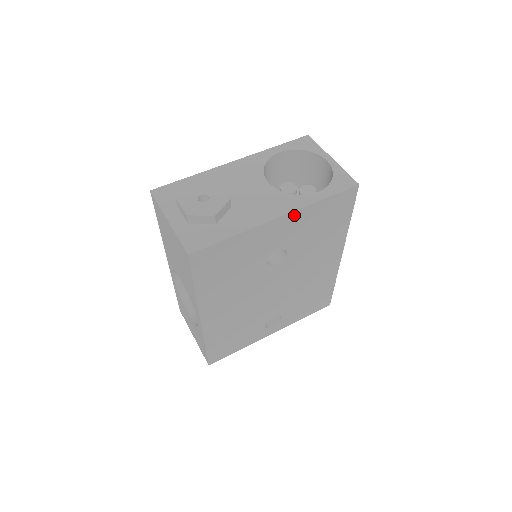
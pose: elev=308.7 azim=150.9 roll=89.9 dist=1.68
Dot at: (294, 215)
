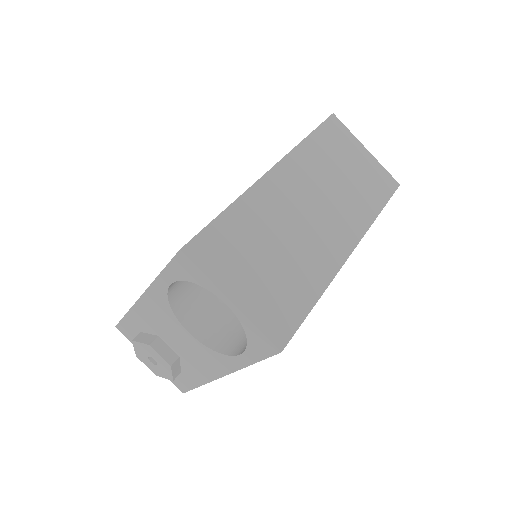
Dot at: occluded
